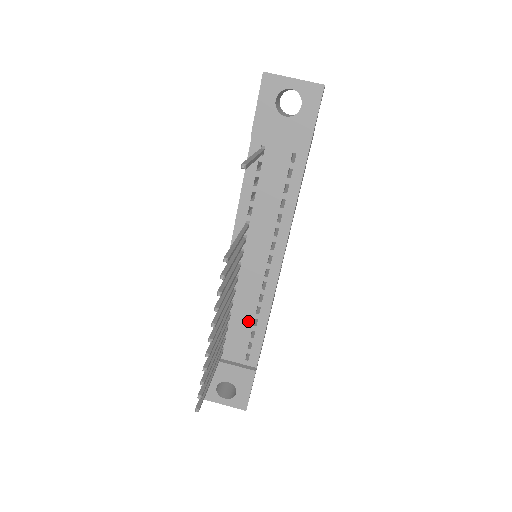
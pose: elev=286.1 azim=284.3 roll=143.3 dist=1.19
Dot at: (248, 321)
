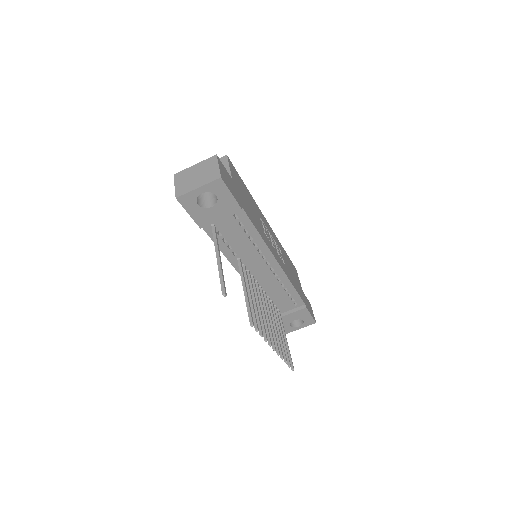
Dot at: (281, 292)
